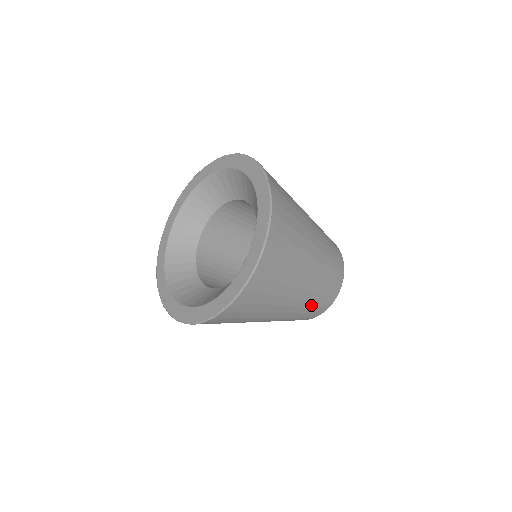
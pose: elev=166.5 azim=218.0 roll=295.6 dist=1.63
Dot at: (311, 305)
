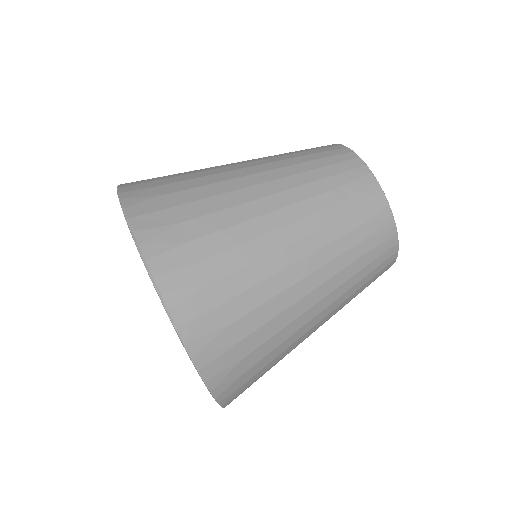
Dot at: occluded
